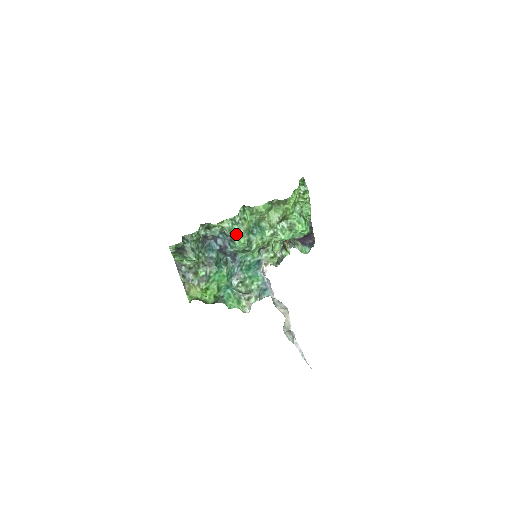
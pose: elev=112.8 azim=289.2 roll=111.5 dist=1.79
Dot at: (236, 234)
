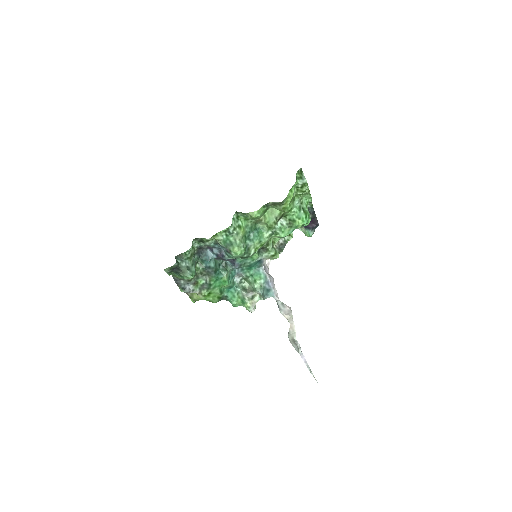
Dot at: (232, 246)
